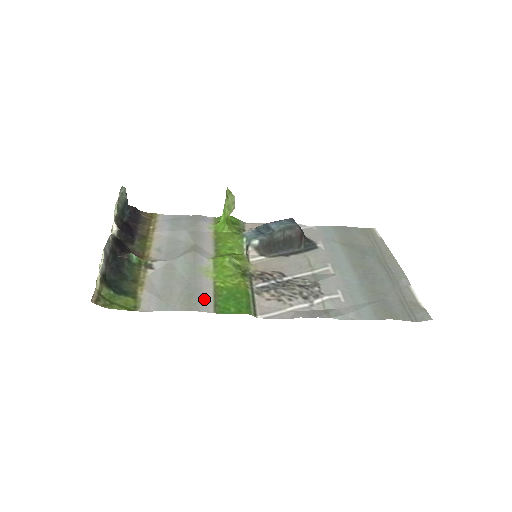
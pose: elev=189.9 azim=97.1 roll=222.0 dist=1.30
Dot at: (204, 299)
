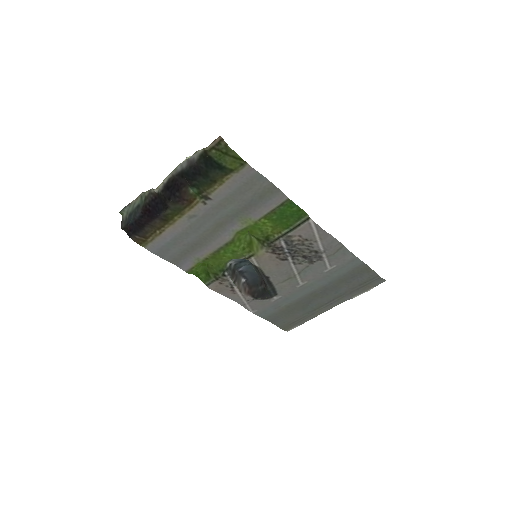
Dot at: (271, 202)
